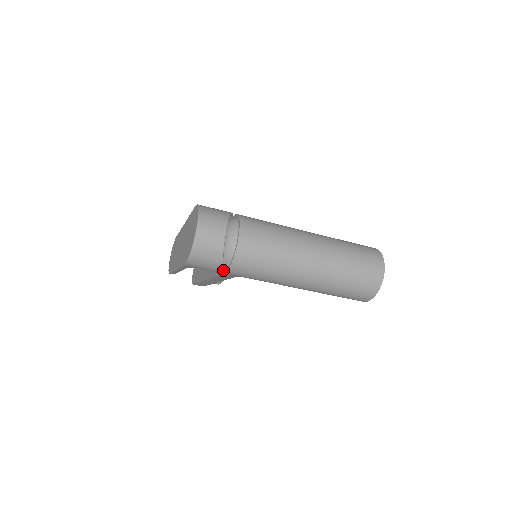
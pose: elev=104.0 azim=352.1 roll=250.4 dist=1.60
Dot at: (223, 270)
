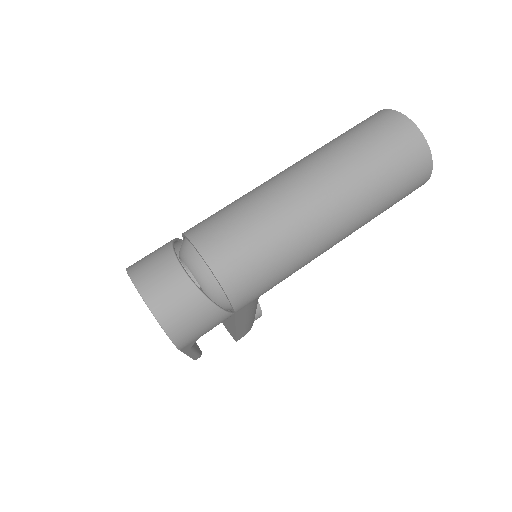
Dot at: (228, 312)
